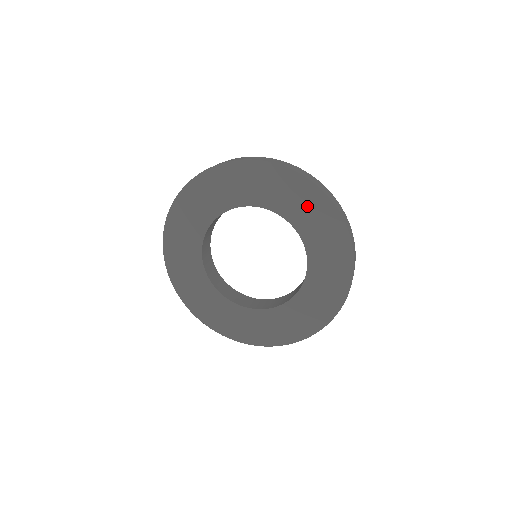
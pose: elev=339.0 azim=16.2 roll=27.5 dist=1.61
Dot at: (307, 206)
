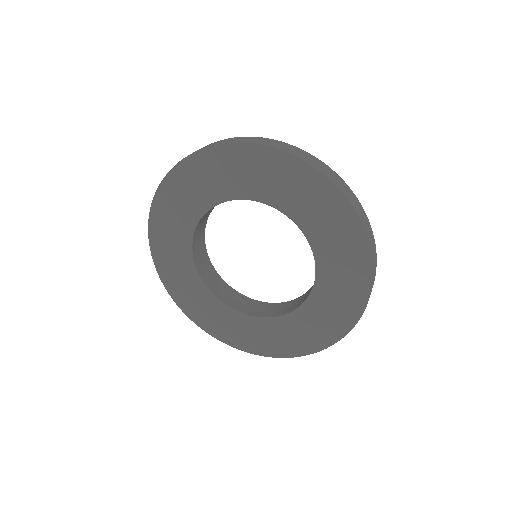
Dot at: (346, 281)
